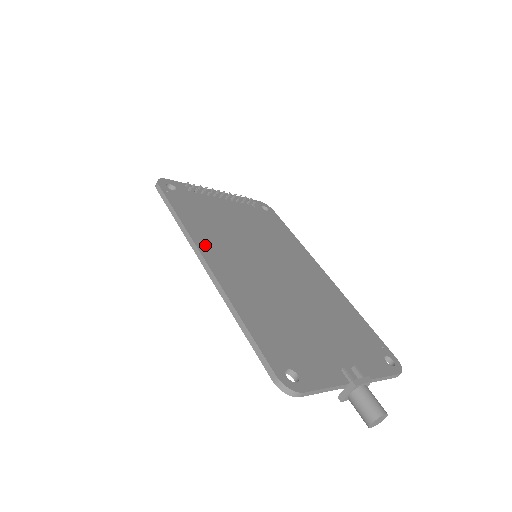
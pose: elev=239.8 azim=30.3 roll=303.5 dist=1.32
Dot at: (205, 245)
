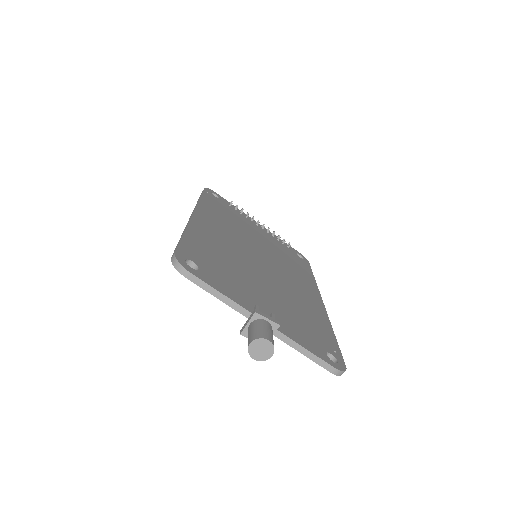
Dot at: (205, 212)
